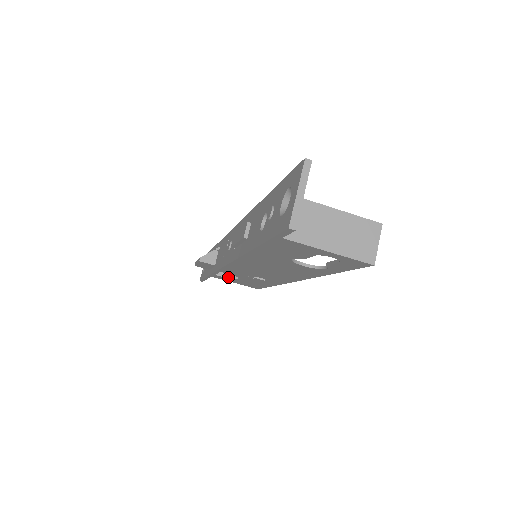
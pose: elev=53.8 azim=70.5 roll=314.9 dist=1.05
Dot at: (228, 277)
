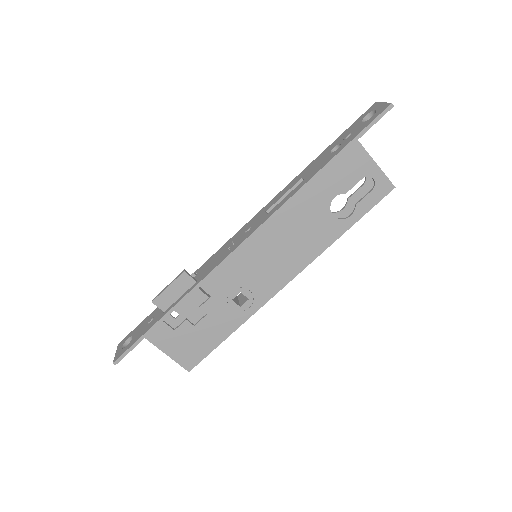
Dot at: (182, 324)
